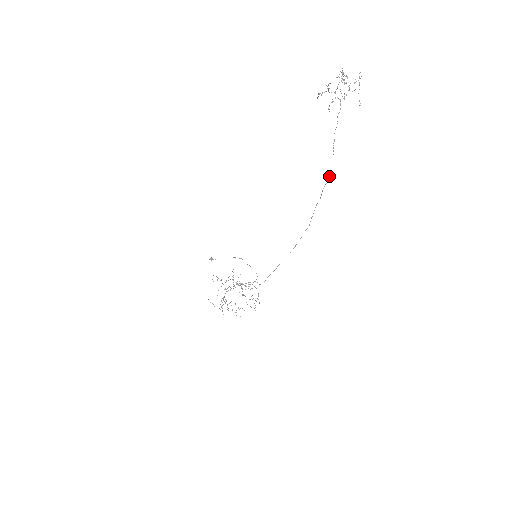
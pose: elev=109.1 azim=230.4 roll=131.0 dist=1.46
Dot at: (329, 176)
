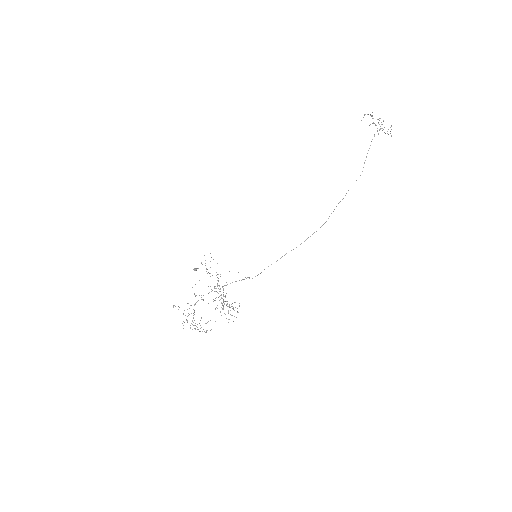
Dot at: occluded
